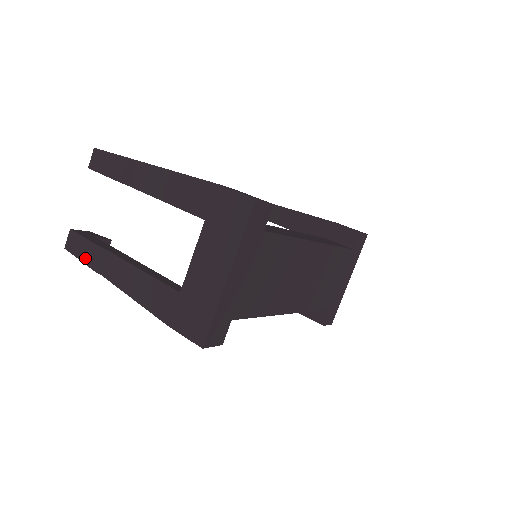
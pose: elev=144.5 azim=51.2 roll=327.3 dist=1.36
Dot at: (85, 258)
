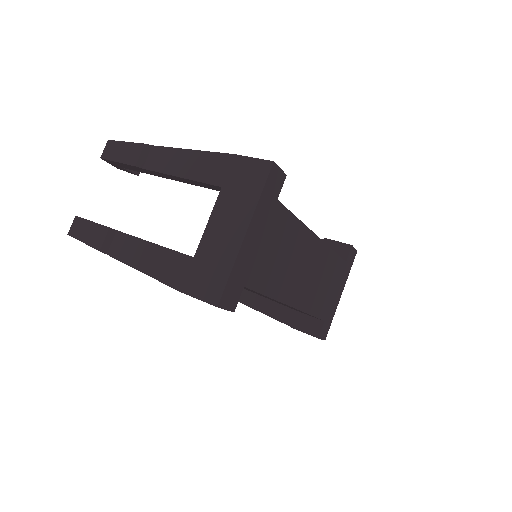
Dot at: (90, 240)
